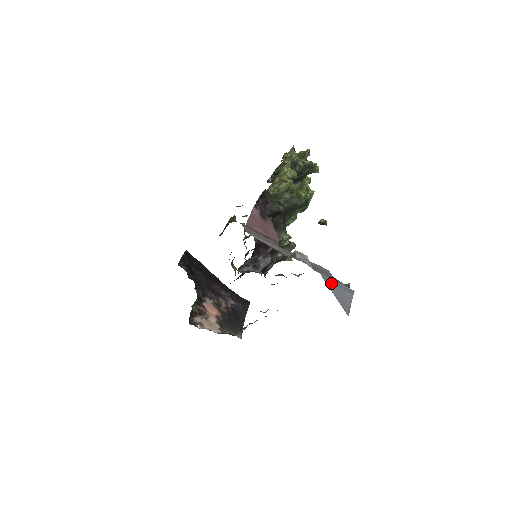
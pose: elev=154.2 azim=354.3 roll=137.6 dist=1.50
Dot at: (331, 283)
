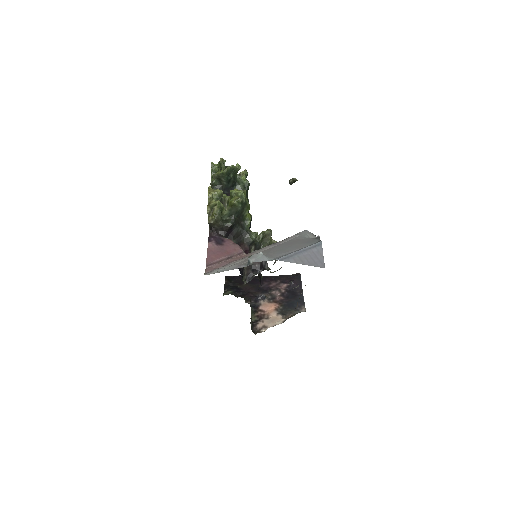
Dot at: (292, 257)
